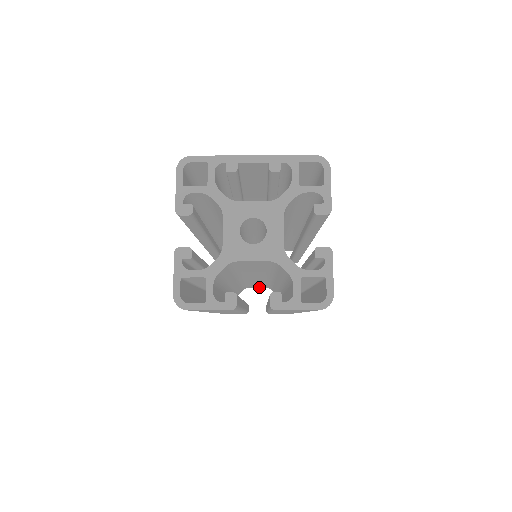
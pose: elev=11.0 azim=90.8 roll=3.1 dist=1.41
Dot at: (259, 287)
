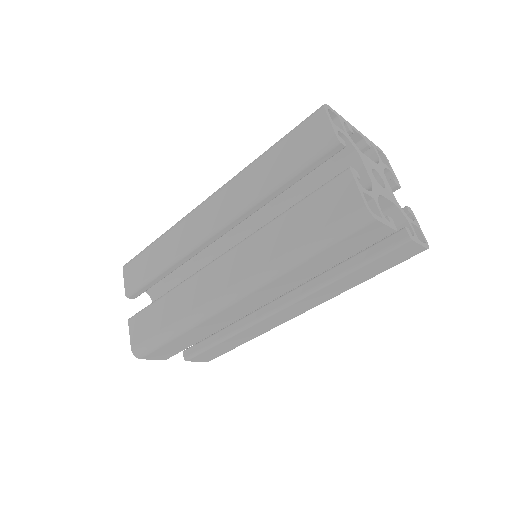
Dot at: occluded
